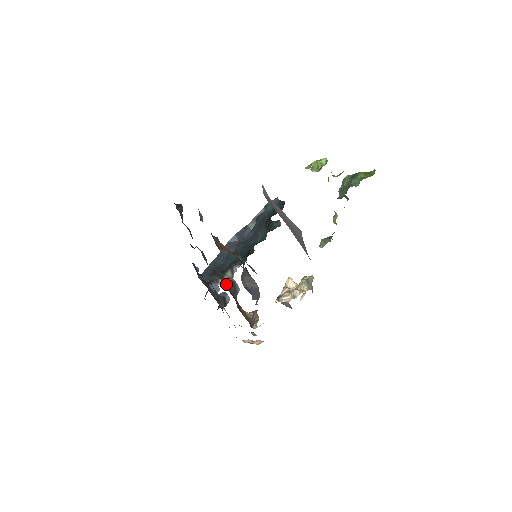
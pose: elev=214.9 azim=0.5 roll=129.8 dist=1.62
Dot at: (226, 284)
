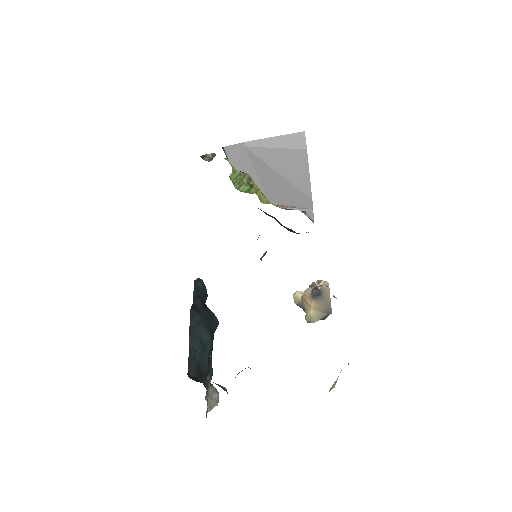
Dot at: occluded
